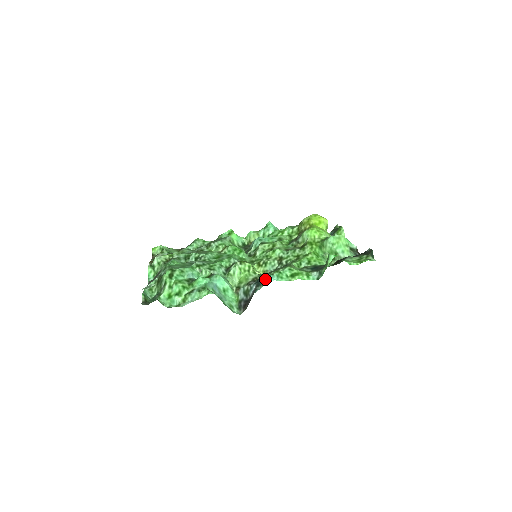
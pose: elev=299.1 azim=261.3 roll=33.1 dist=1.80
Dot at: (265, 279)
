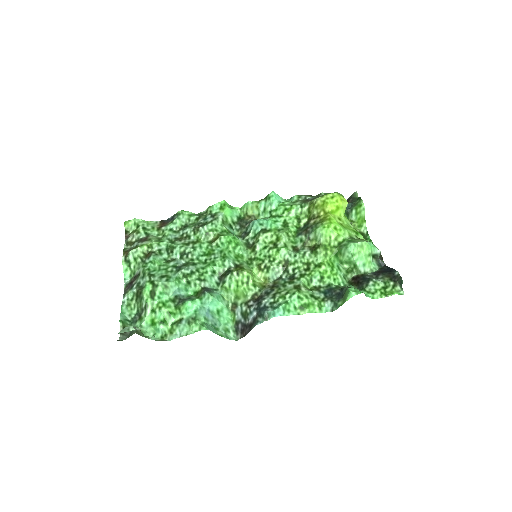
Dot at: (269, 312)
